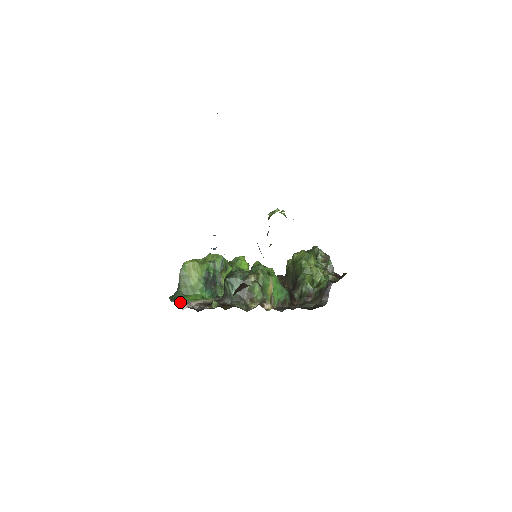
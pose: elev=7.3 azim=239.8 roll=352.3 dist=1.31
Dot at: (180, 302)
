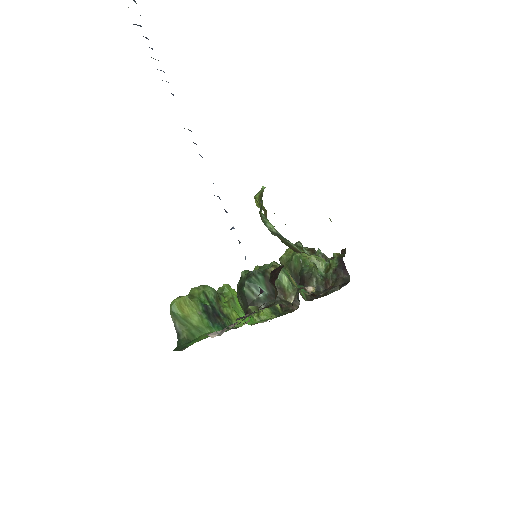
Dot at: occluded
